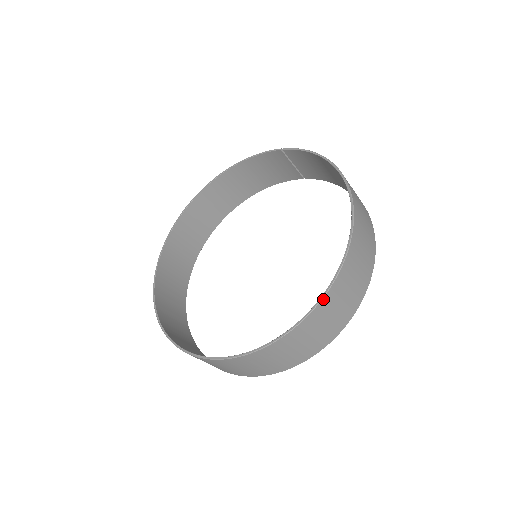
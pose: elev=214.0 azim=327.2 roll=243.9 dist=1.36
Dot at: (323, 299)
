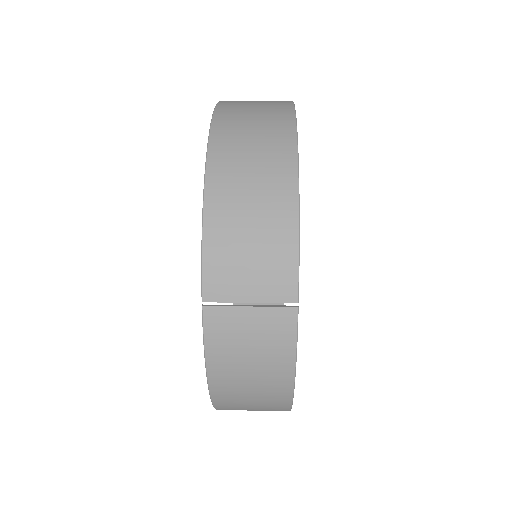
Dot at: occluded
